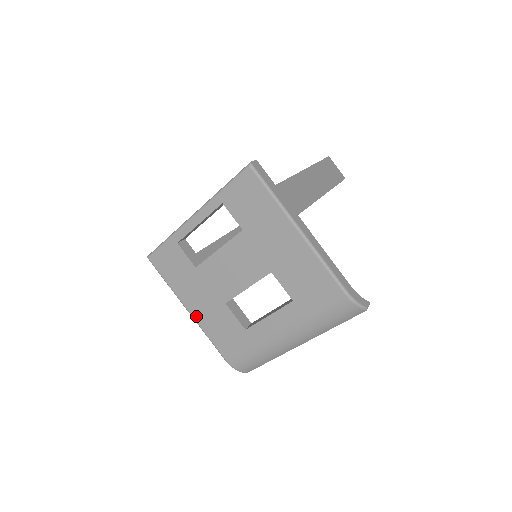
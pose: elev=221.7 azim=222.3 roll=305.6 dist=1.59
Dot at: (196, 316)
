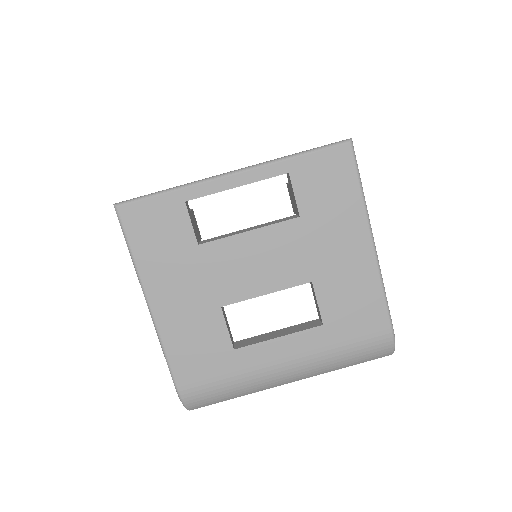
Dot at: (160, 315)
